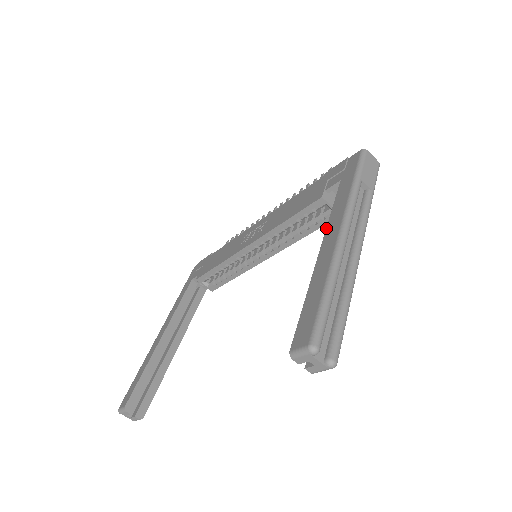
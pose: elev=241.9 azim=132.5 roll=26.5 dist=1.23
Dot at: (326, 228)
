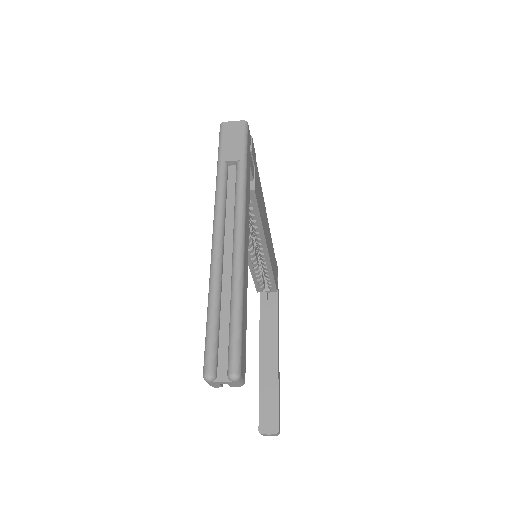
Dot at: occluded
